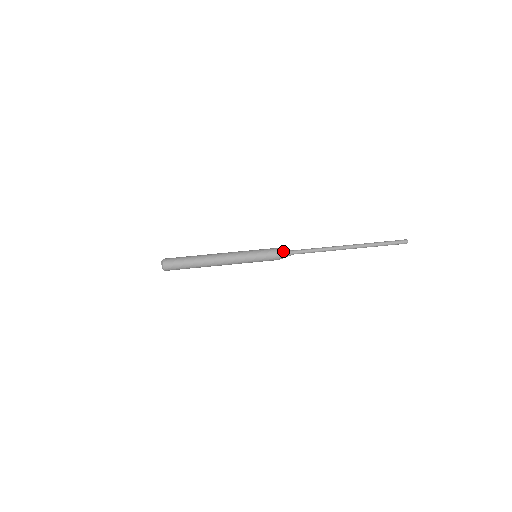
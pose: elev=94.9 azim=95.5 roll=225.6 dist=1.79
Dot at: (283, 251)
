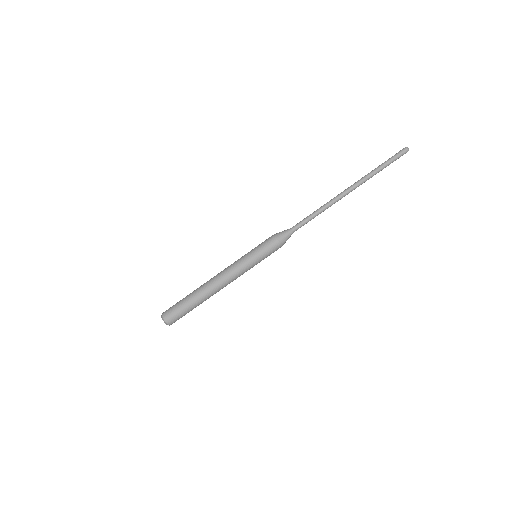
Dot at: (283, 237)
